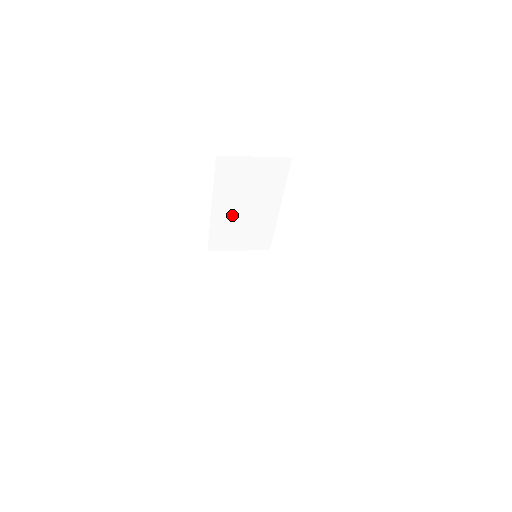
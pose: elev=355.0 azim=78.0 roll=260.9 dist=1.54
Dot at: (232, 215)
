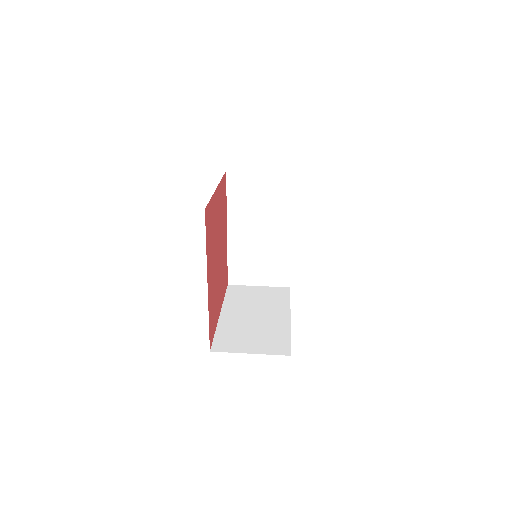
Dot at: occluded
